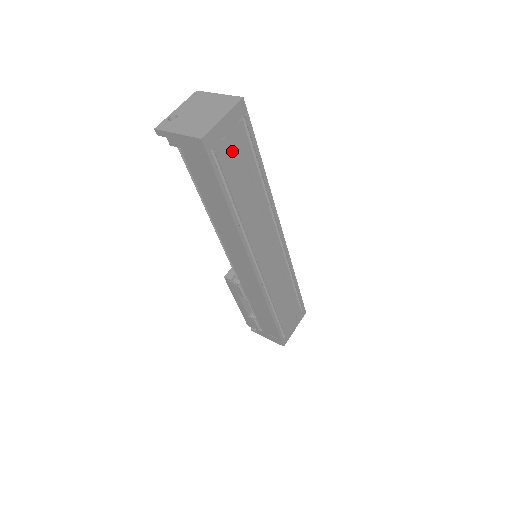
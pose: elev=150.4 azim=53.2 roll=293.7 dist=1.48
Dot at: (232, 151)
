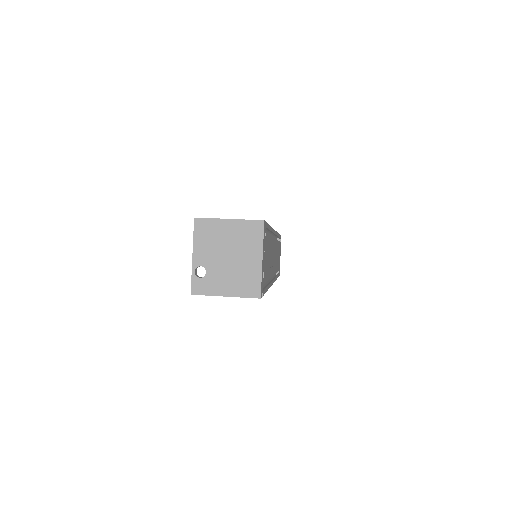
Dot at: (265, 262)
